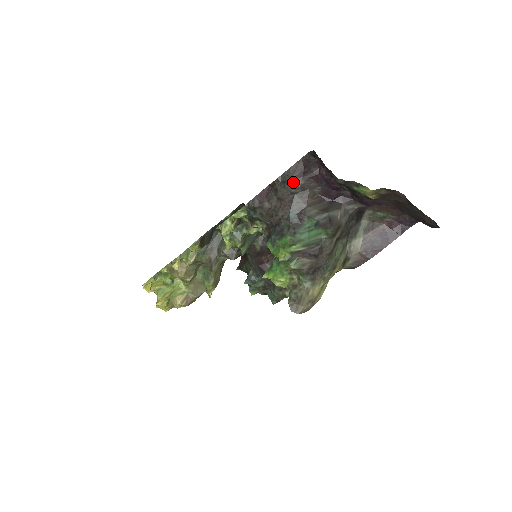
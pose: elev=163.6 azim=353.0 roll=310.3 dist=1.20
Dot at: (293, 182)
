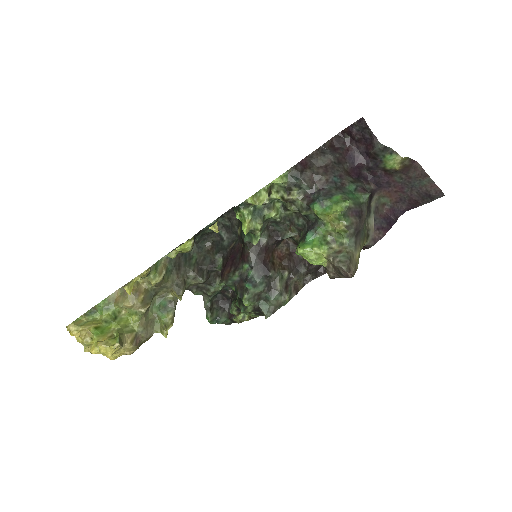
Dot at: (331, 153)
